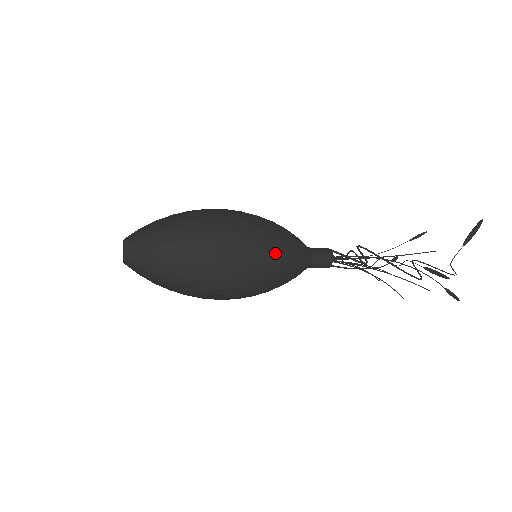
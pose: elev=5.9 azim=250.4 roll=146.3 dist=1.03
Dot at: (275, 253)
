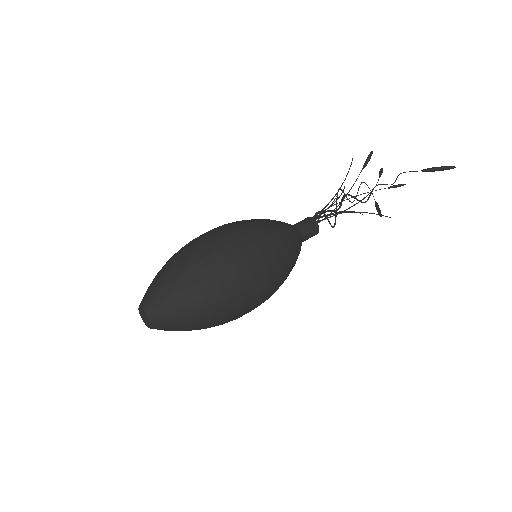
Dot at: occluded
